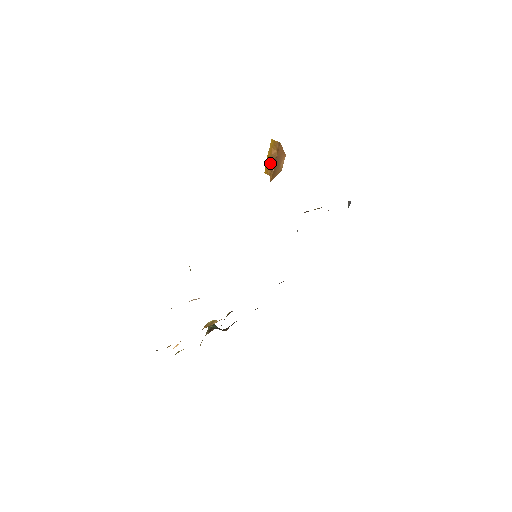
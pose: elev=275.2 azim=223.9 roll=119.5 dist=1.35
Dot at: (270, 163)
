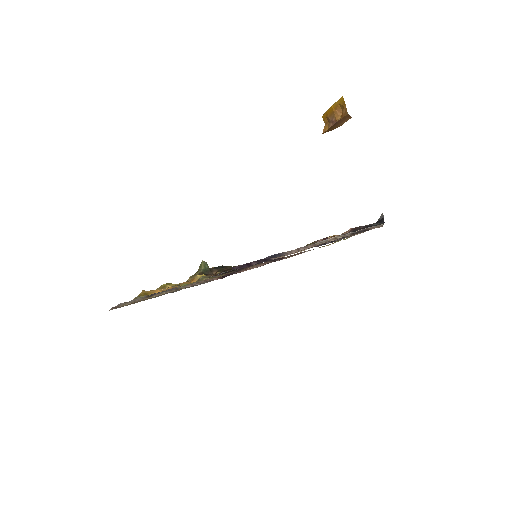
Dot at: (330, 117)
